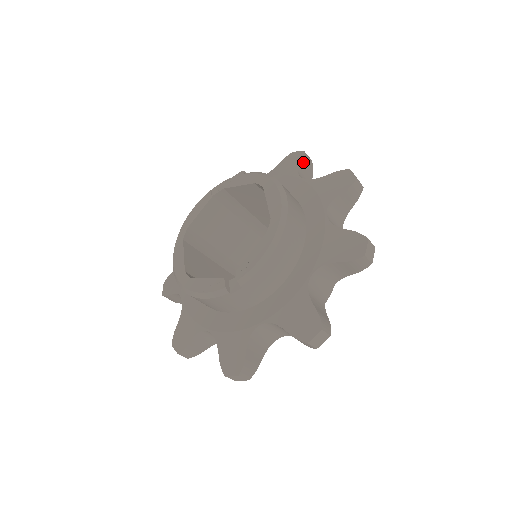
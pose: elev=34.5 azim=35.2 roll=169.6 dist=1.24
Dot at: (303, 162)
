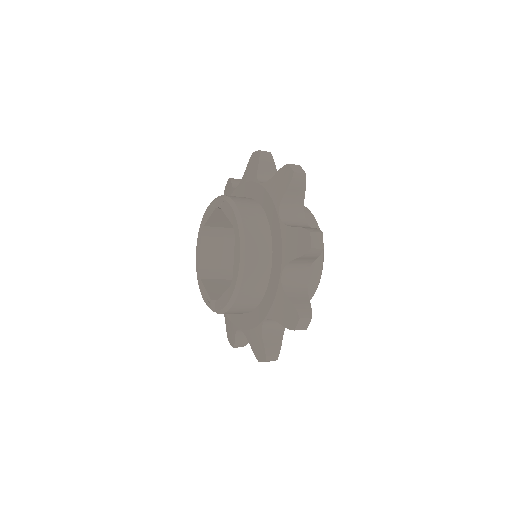
Dot at: (289, 188)
